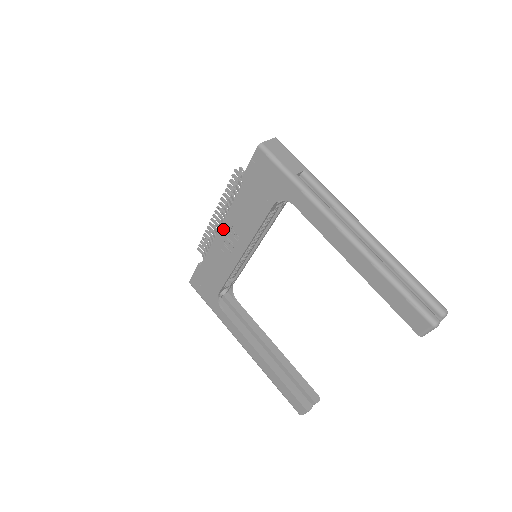
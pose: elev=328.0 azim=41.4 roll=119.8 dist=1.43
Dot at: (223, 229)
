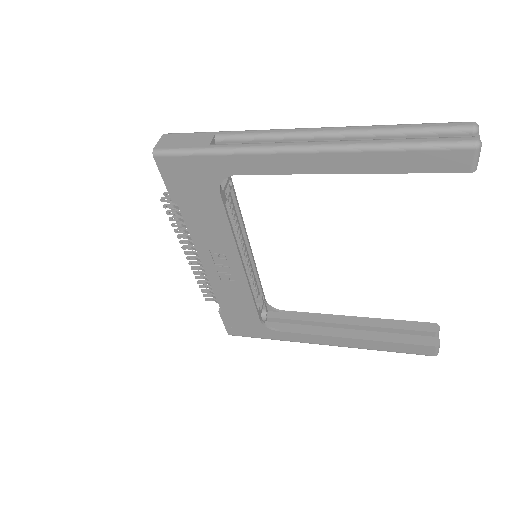
Dot at: (205, 261)
